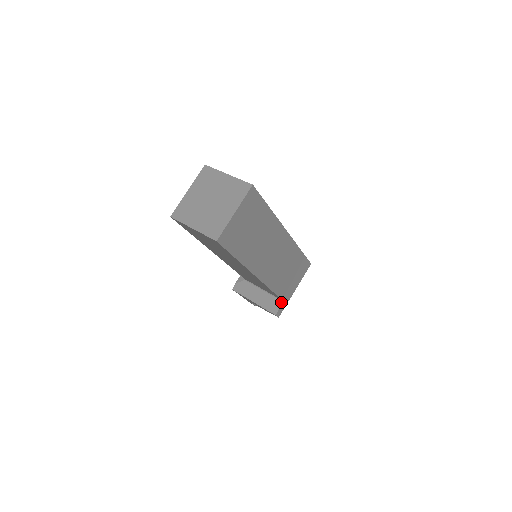
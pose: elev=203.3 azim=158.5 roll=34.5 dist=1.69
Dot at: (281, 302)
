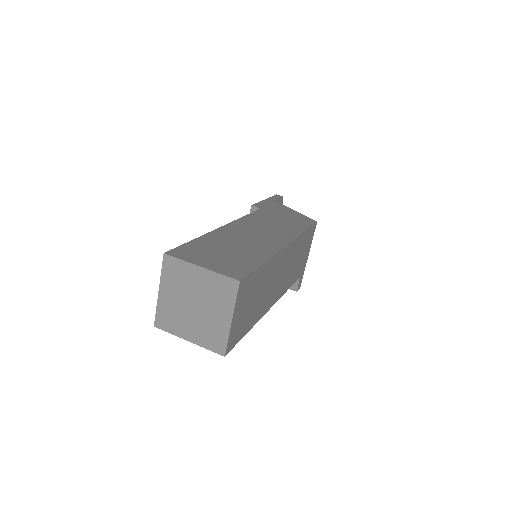
Dot at: (298, 279)
